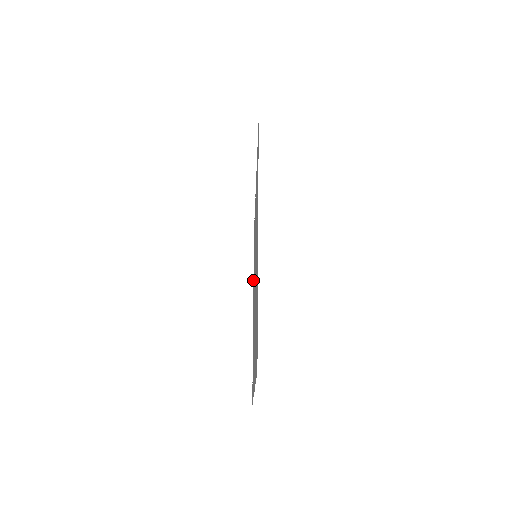
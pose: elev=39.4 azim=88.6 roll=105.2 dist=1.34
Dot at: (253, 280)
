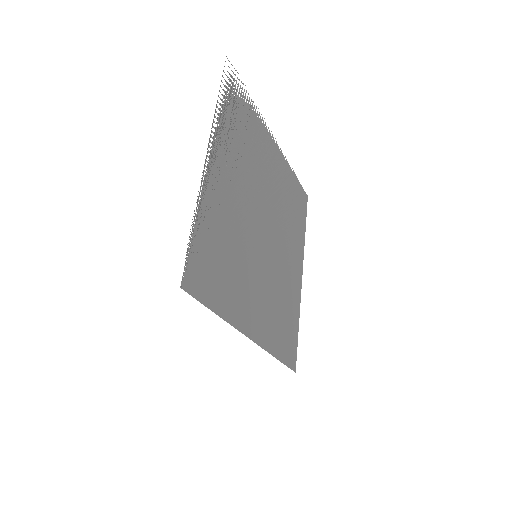
Dot at: (259, 115)
